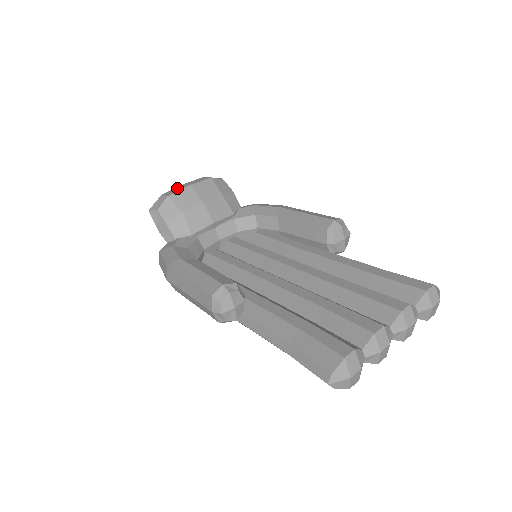
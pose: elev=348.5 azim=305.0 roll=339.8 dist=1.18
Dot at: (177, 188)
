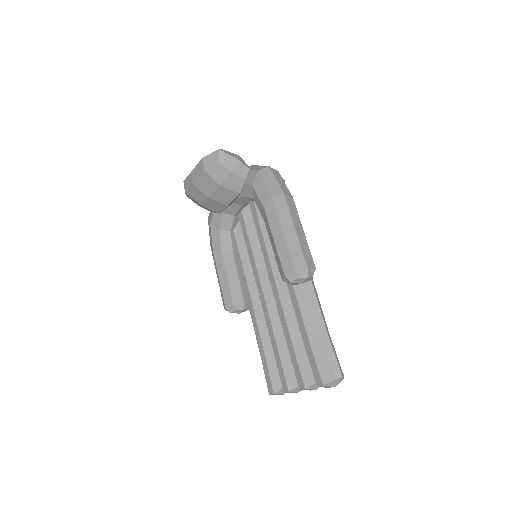
Dot at: (188, 179)
